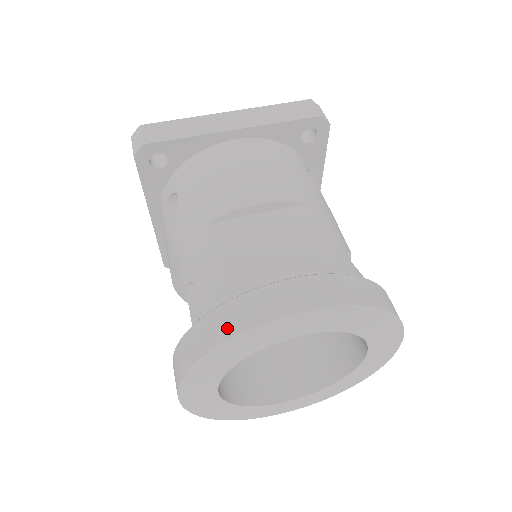
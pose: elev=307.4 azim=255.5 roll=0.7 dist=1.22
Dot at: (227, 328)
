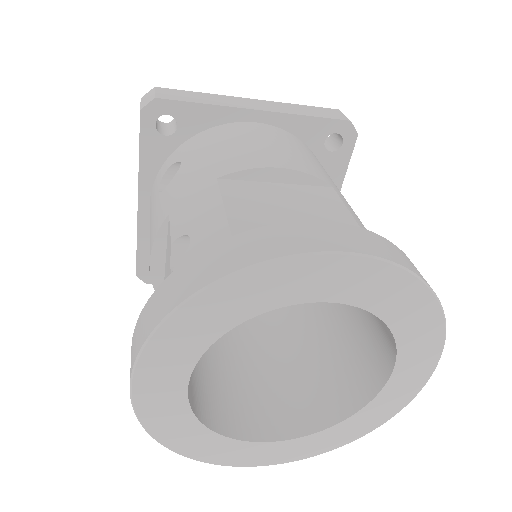
Dot at: (230, 261)
